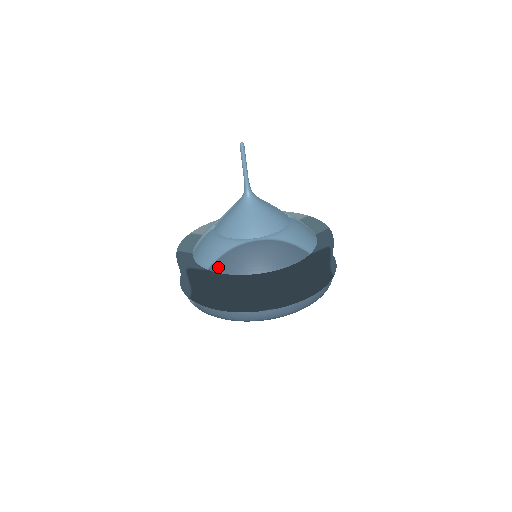
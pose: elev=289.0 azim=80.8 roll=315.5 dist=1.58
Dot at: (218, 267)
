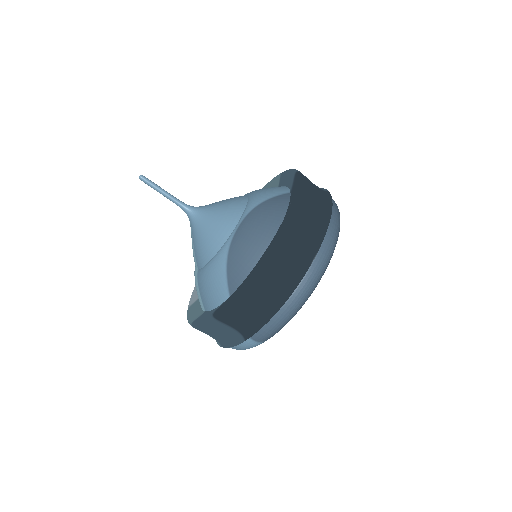
Dot at: (235, 282)
